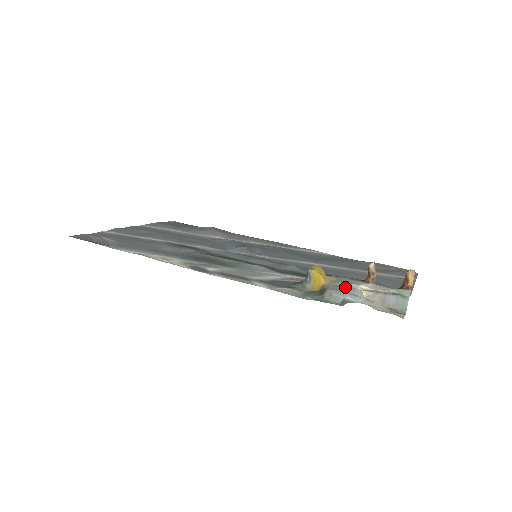
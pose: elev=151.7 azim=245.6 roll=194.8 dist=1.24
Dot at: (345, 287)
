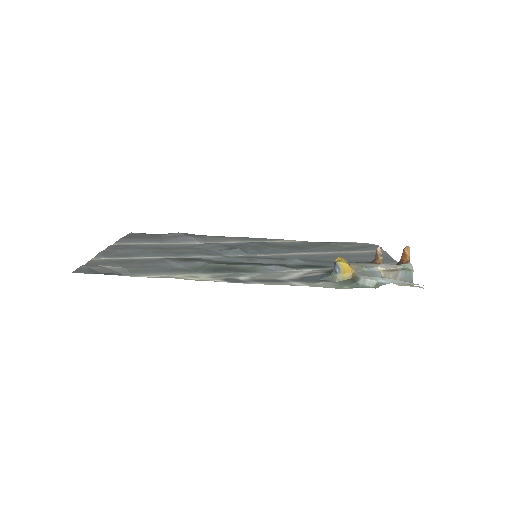
Dot at: (370, 272)
